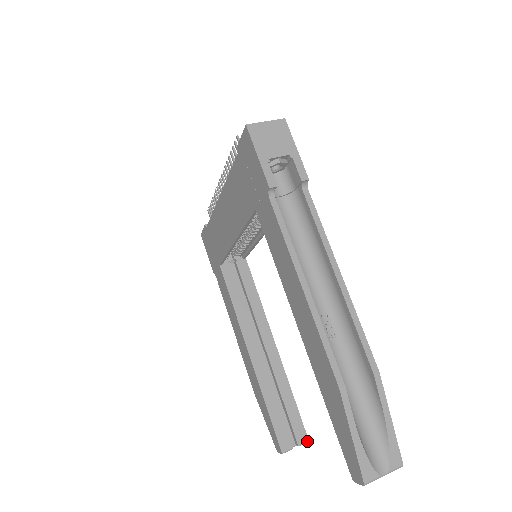
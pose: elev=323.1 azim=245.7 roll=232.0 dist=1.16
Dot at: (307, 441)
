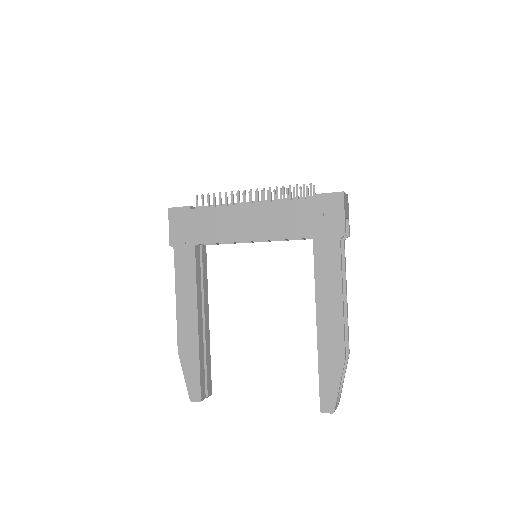
Dot at: (211, 394)
